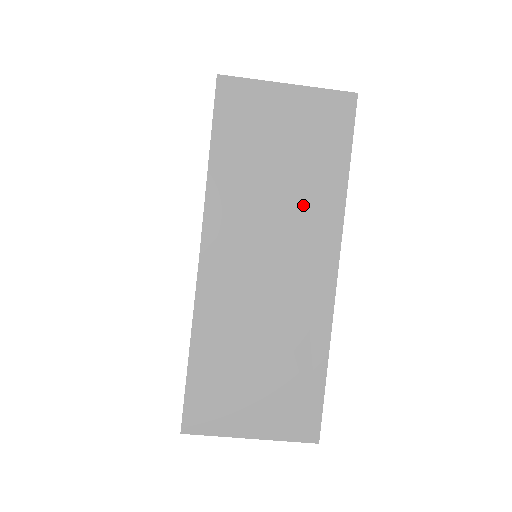
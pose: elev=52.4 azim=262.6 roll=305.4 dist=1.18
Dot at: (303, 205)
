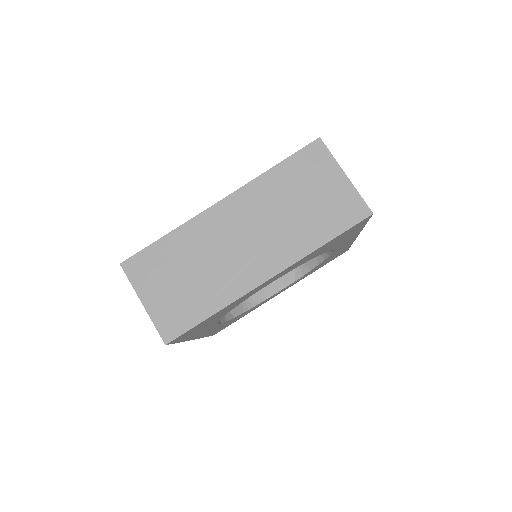
Dot at: (289, 232)
